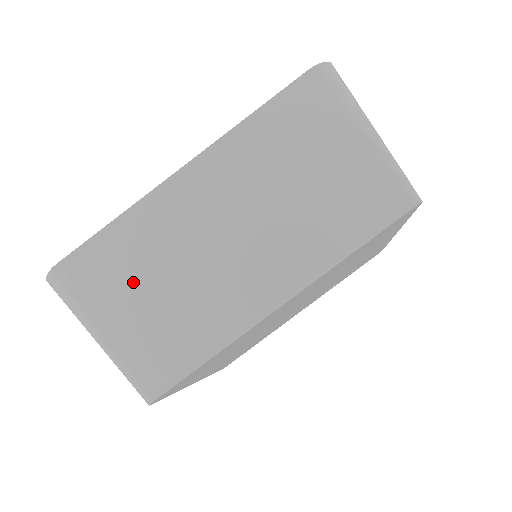
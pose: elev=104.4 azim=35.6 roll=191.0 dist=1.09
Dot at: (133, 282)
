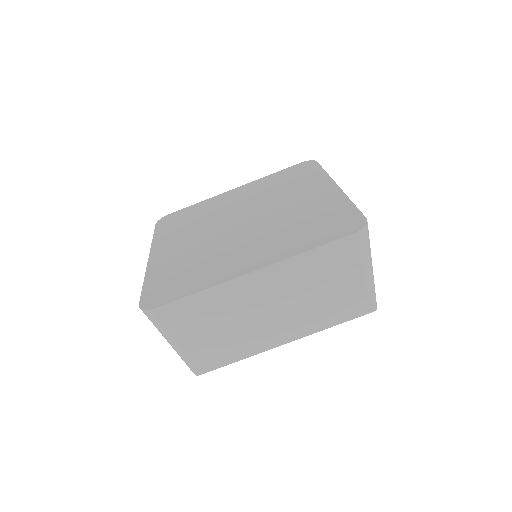
Dot at: (203, 324)
